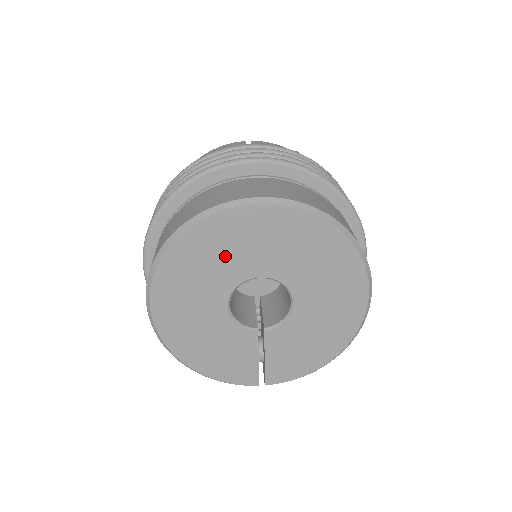
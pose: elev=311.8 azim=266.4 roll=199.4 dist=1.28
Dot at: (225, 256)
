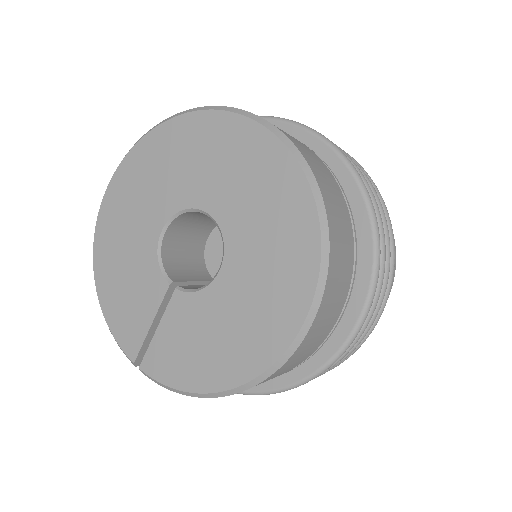
Dot at: (191, 166)
